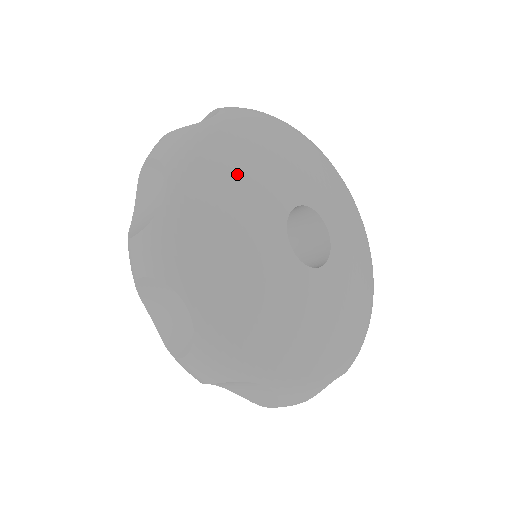
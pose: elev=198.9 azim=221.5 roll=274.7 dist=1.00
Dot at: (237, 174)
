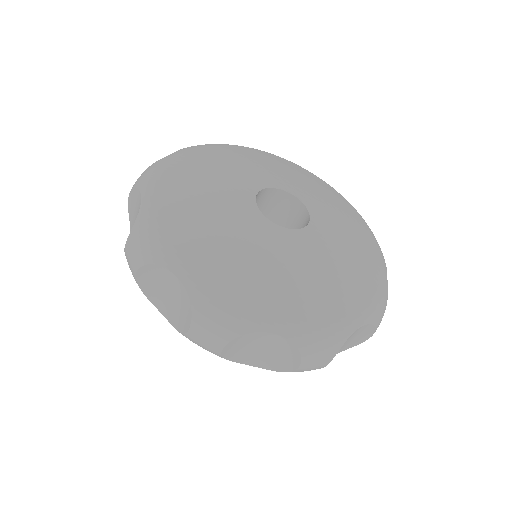
Dot at: (233, 159)
